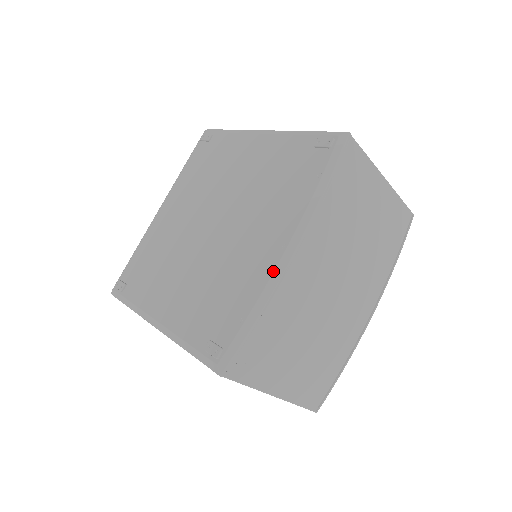
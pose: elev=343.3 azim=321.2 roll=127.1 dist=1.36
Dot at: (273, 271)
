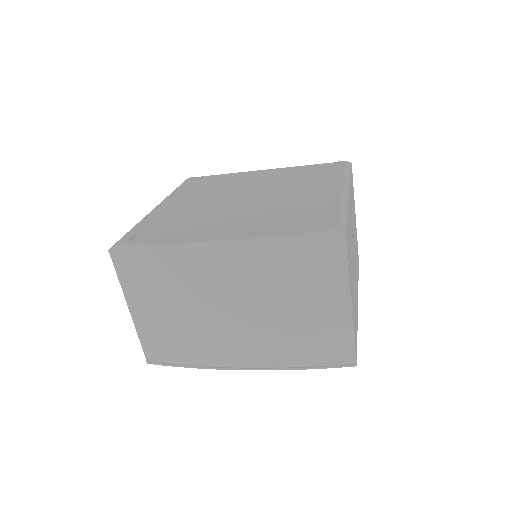
Dot at: (194, 242)
